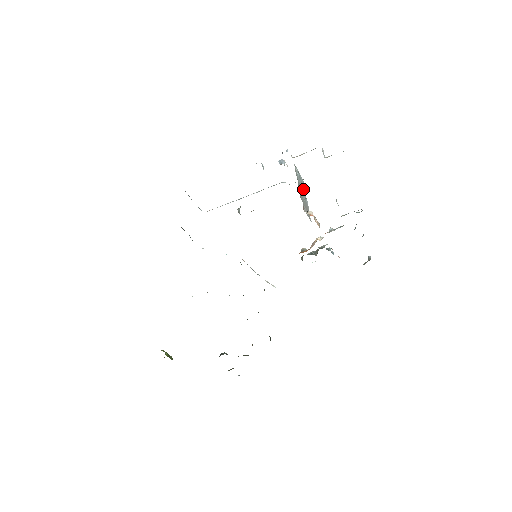
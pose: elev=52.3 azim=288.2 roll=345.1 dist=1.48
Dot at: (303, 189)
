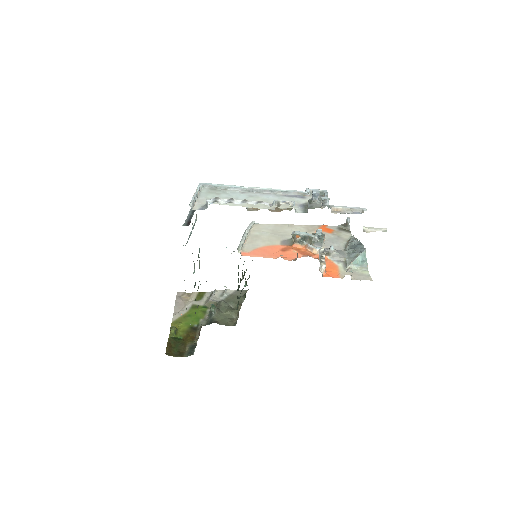
Dot at: occluded
